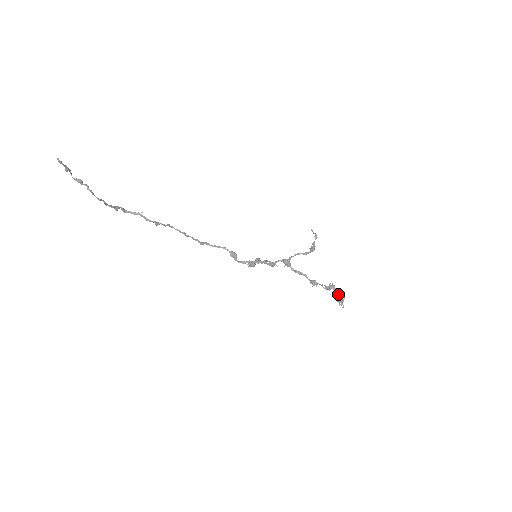
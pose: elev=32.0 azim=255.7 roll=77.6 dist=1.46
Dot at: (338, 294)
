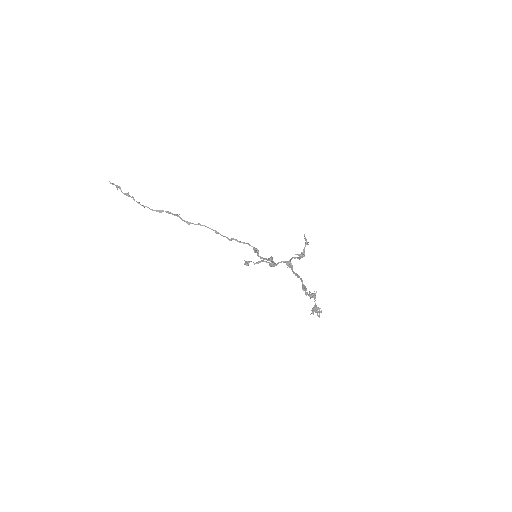
Dot at: (315, 303)
